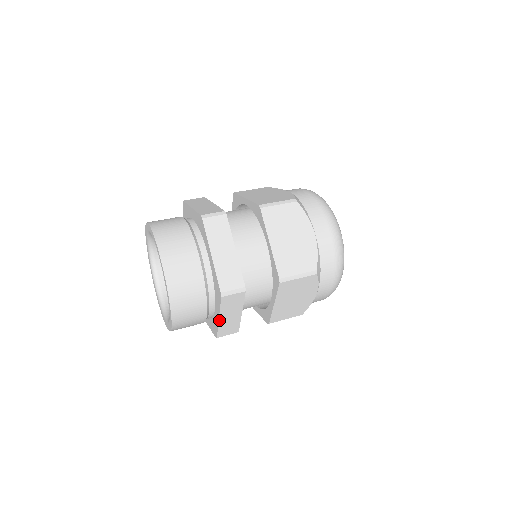
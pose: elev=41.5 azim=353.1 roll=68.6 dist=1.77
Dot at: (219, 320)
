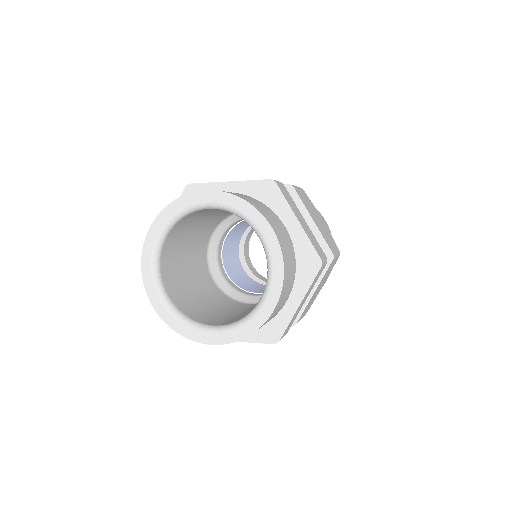
Dot at: (300, 224)
